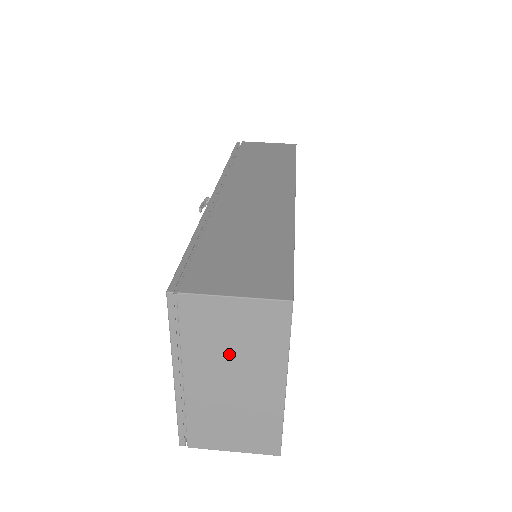
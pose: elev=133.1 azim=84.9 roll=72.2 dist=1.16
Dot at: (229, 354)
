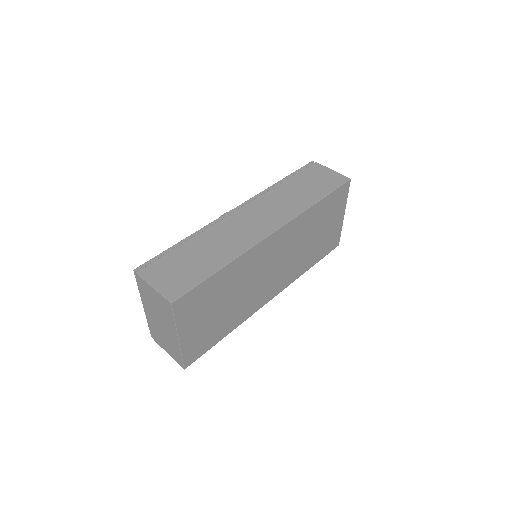
Dot at: (157, 310)
